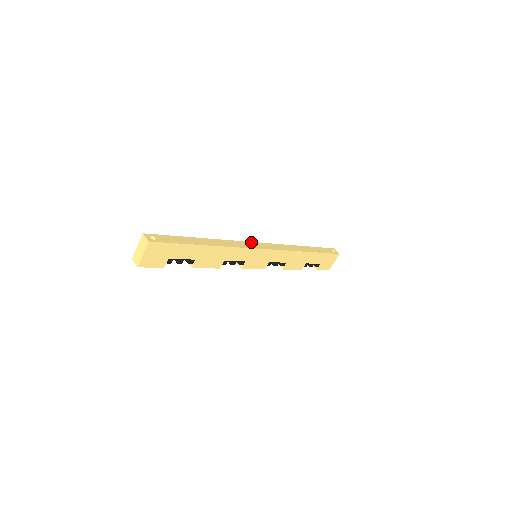
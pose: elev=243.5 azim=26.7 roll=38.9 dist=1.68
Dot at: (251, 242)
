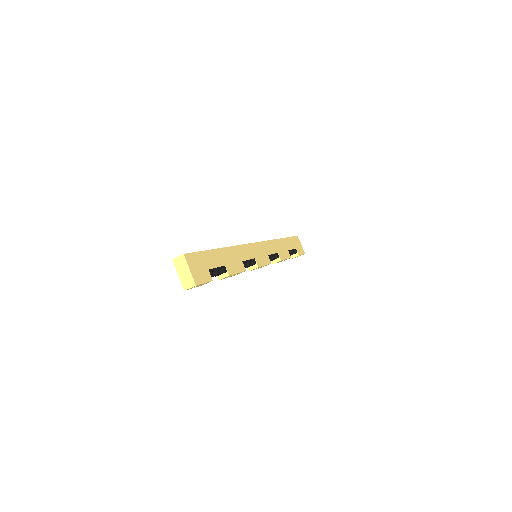
Dot at: occluded
